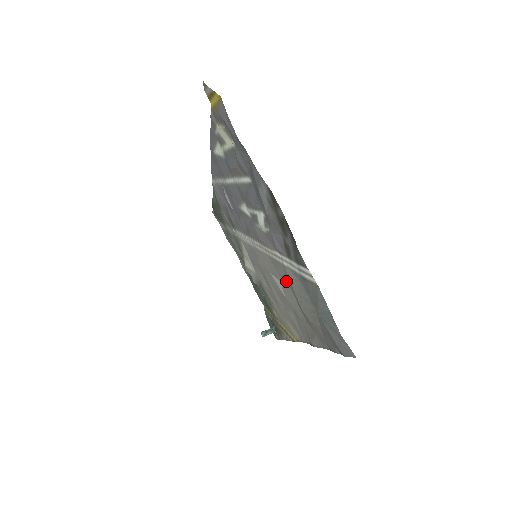
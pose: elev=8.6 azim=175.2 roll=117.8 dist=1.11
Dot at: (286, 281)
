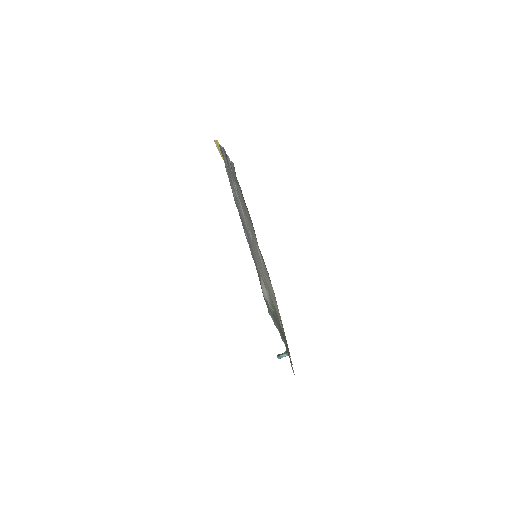
Dot at: (245, 215)
